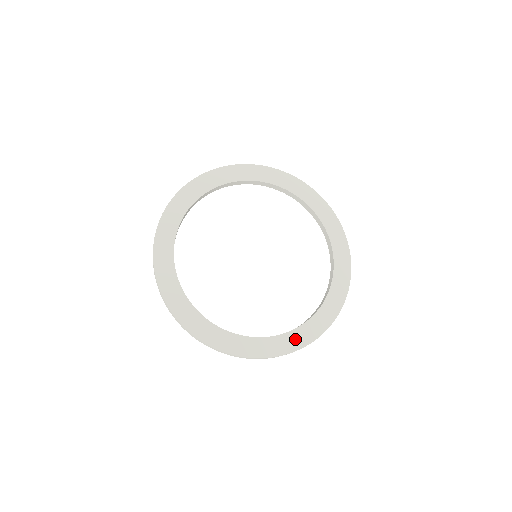
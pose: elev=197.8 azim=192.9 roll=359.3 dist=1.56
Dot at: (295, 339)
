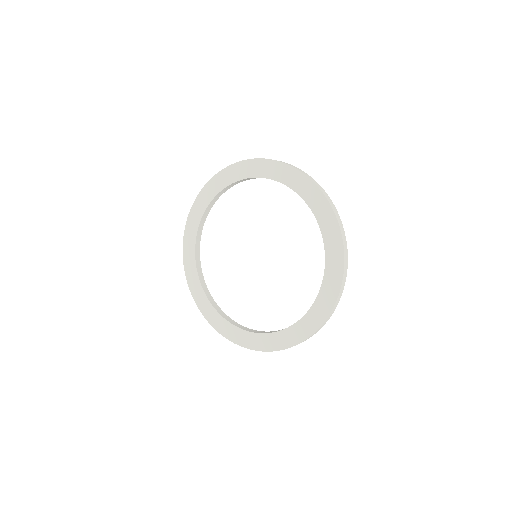
Dot at: (282, 339)
